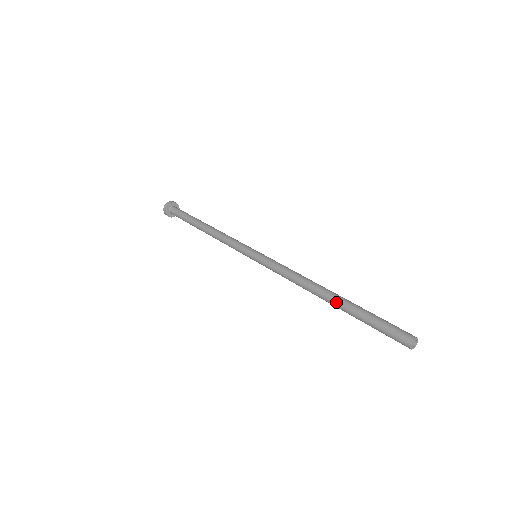
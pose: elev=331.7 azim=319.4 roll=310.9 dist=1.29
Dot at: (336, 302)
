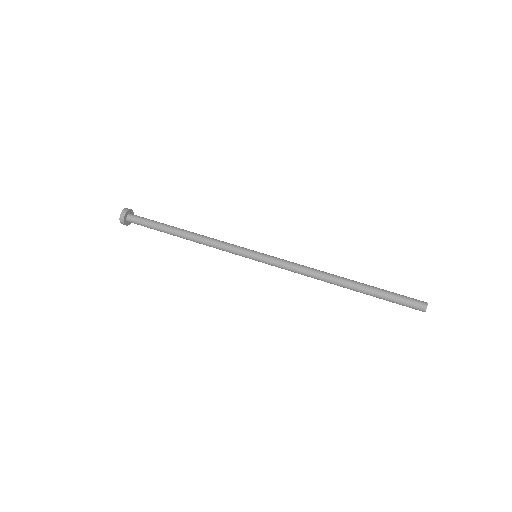
Dot at: occluded
